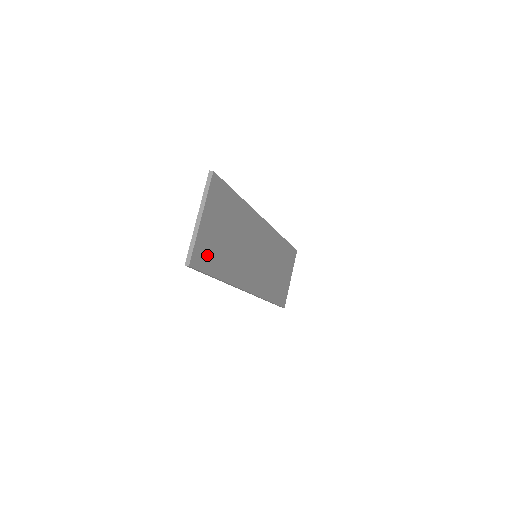
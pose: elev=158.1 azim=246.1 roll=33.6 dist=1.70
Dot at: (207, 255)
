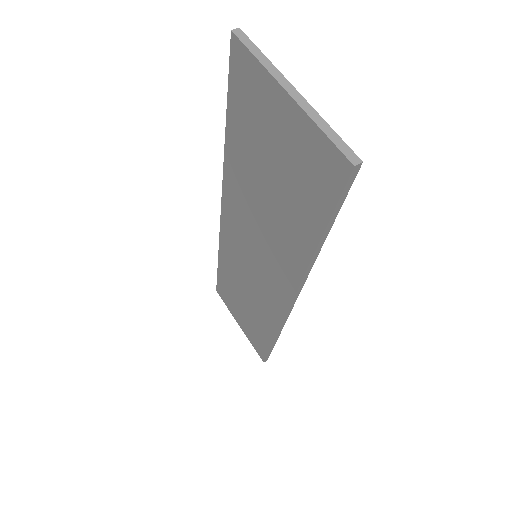
Dot at: occluded
